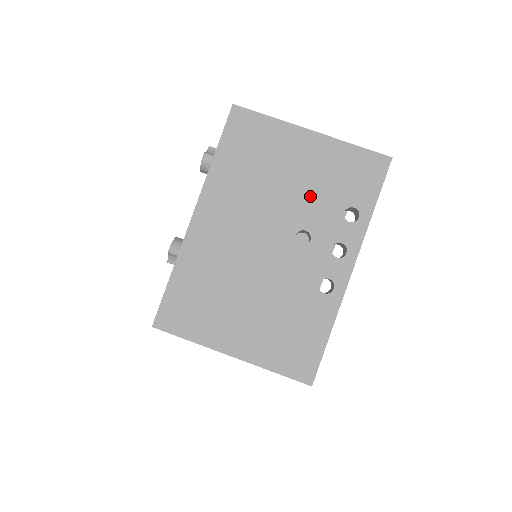
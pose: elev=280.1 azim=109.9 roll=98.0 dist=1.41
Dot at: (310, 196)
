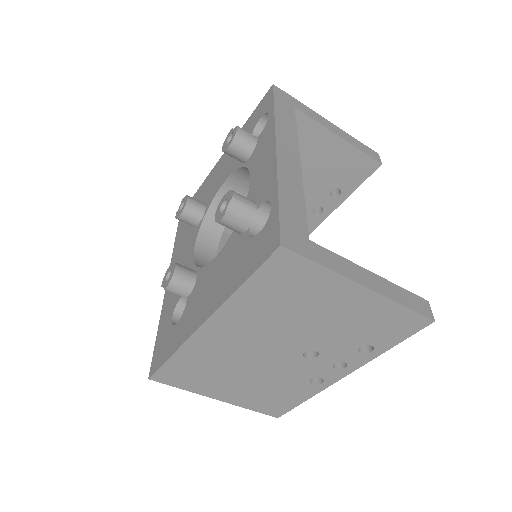
Dot at: (333, 332)
